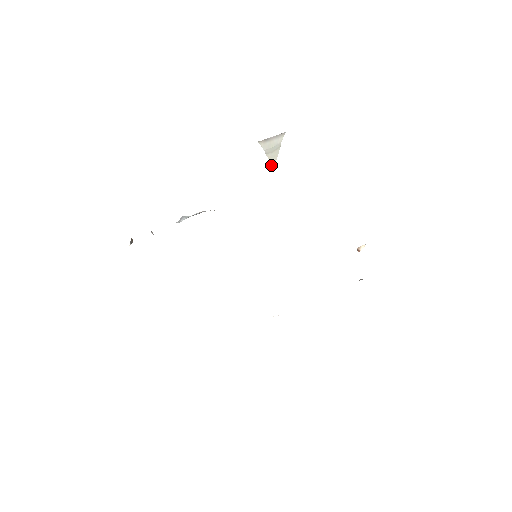
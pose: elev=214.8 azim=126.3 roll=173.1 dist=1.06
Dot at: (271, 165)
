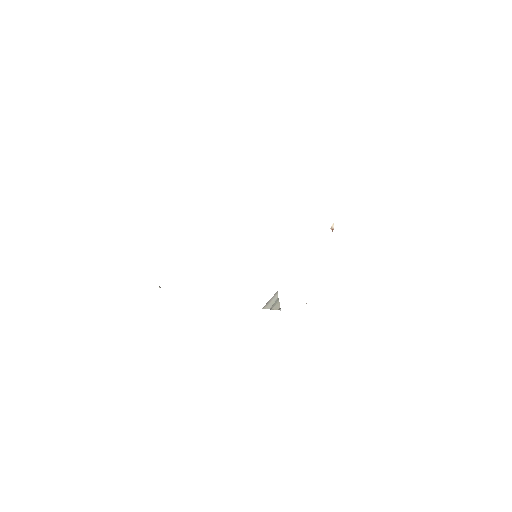
Dot at: occluded
